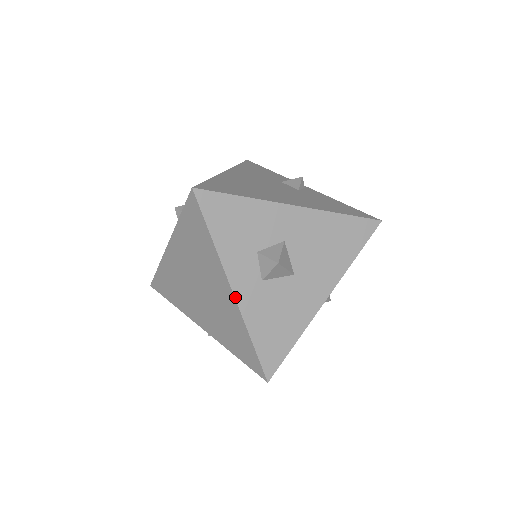
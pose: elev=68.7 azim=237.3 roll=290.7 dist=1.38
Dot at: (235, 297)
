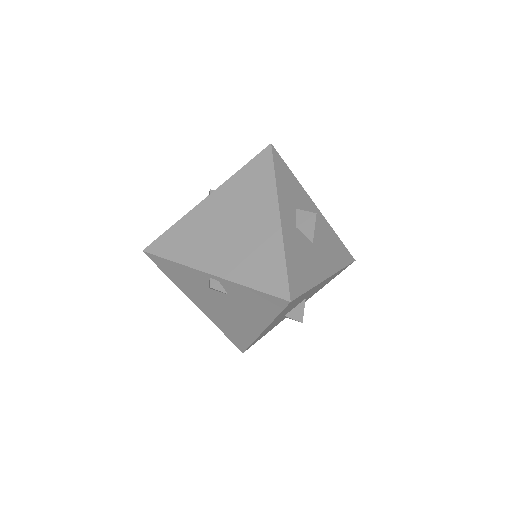
Dot at: (281, 221)
